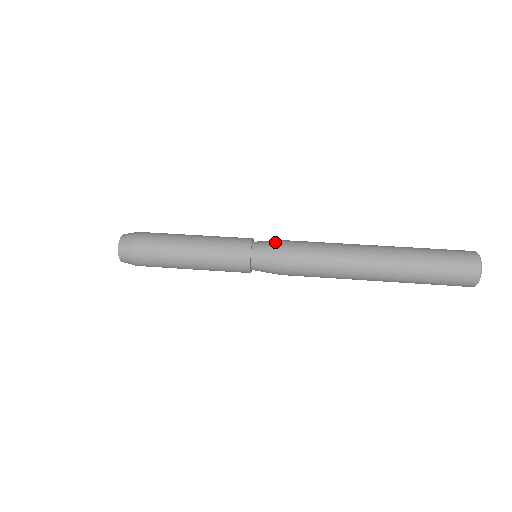
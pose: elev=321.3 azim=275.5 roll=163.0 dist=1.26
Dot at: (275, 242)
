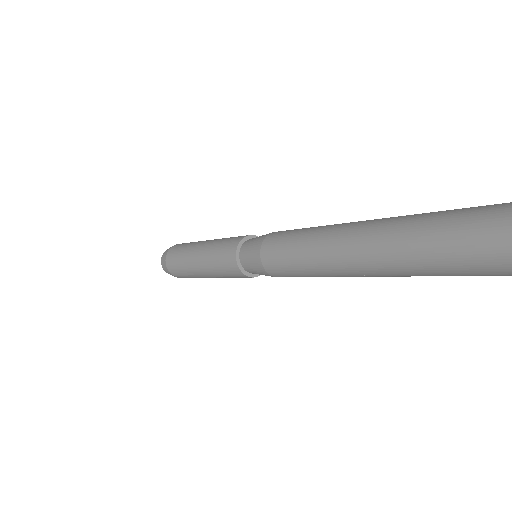
Dot at: occluded
